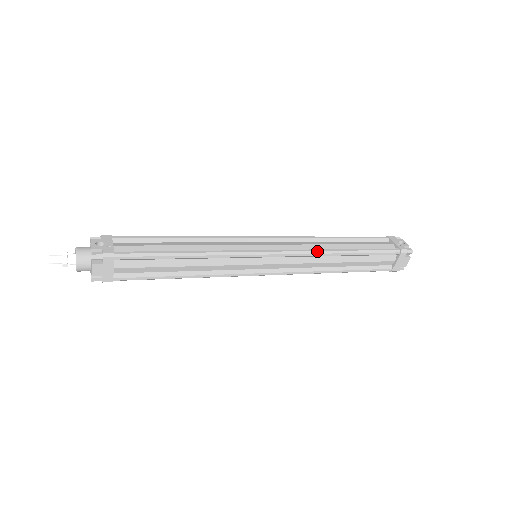
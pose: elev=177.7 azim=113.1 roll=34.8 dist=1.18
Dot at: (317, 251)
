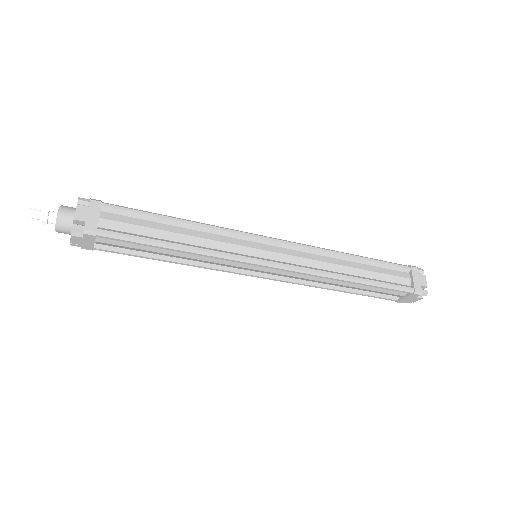
Dot at: (319, 247)
